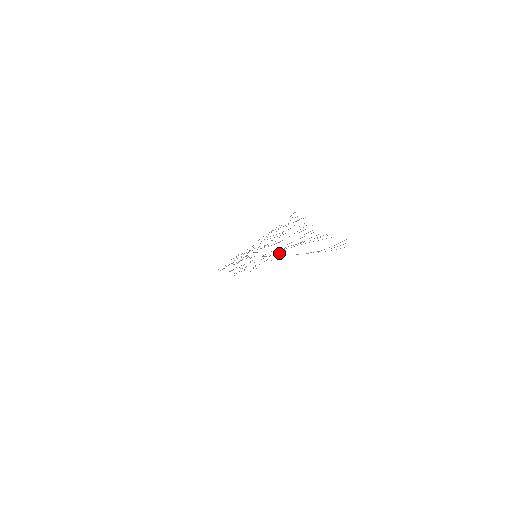
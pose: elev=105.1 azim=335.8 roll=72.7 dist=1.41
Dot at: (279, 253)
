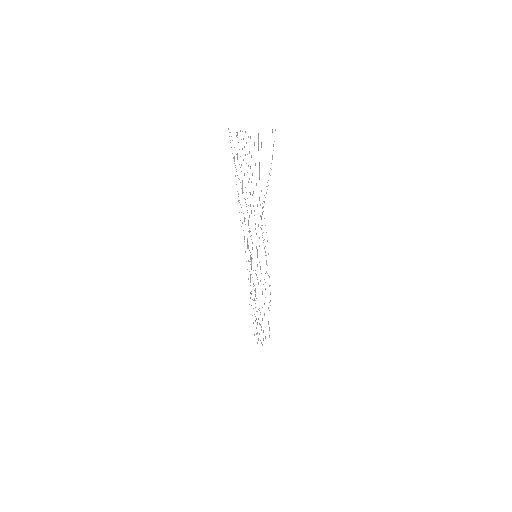
Dot at: (261, 216)
